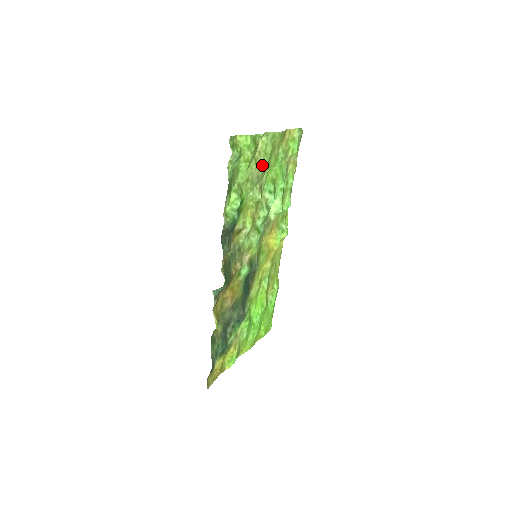
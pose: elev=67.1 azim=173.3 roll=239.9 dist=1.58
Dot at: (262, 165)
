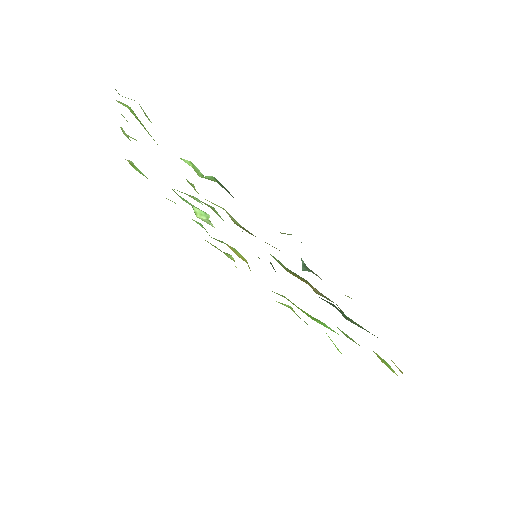
Dot at: occluded
